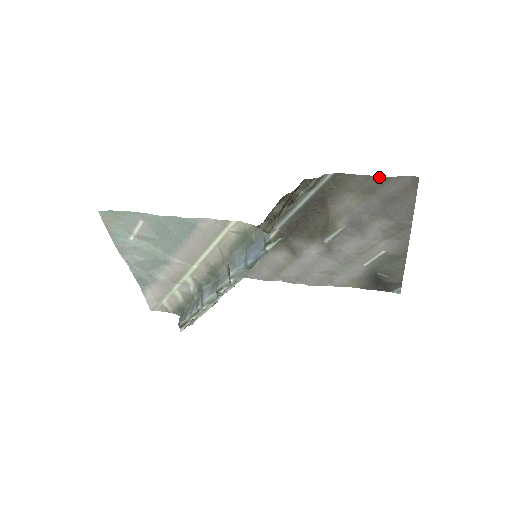
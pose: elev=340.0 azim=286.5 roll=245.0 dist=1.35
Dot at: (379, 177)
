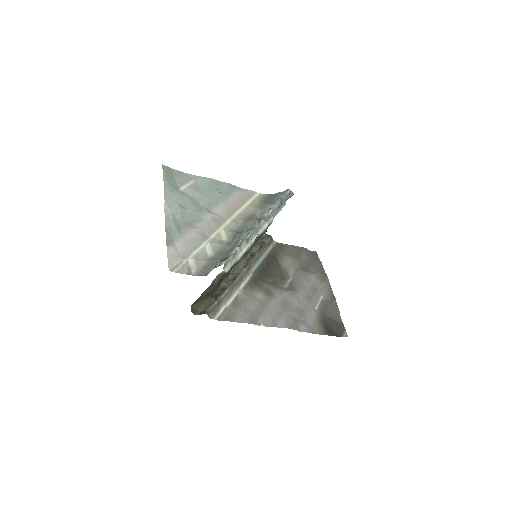
Dot at: (299, 247)
